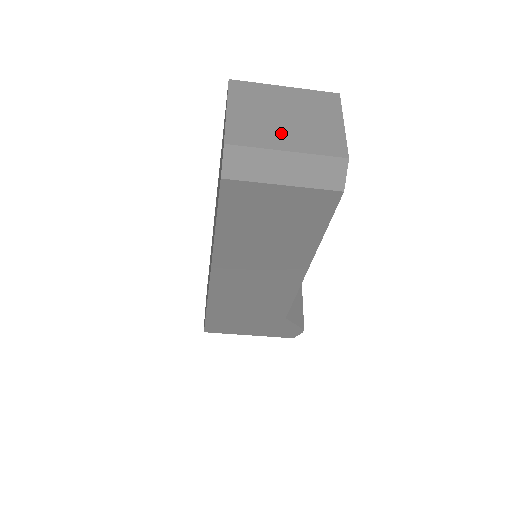
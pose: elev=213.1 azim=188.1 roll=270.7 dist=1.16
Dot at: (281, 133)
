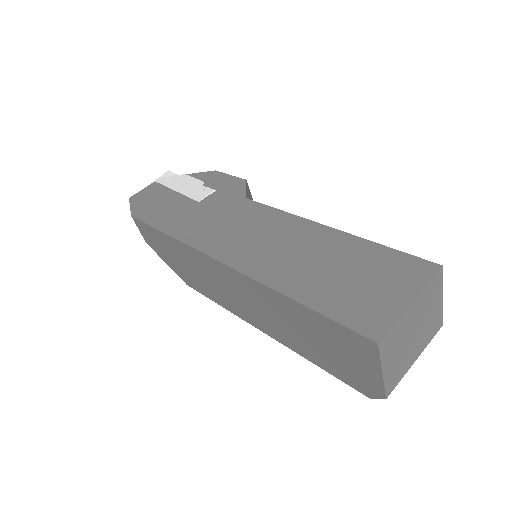
Dot at: (413, 351)
